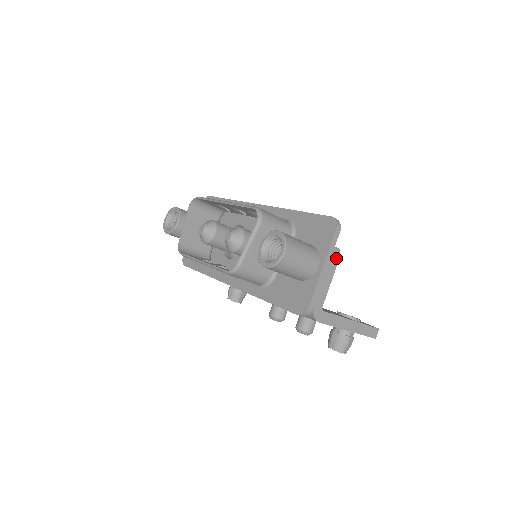
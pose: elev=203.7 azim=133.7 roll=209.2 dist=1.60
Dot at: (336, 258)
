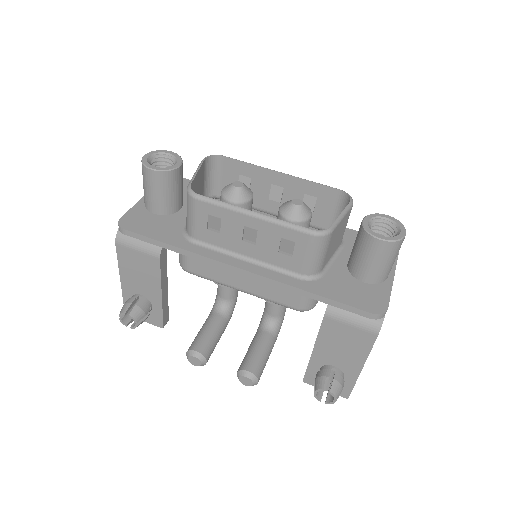
Dot at: occluded
